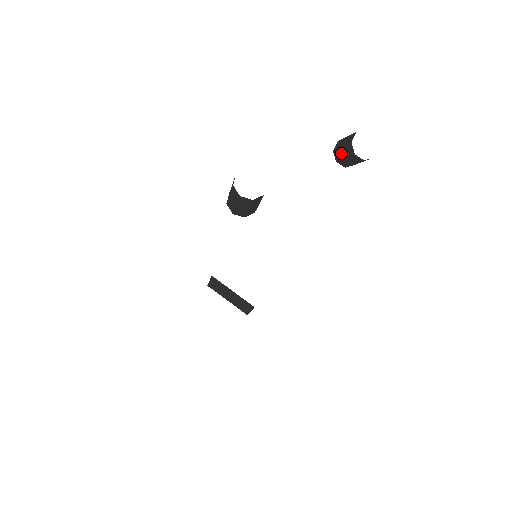
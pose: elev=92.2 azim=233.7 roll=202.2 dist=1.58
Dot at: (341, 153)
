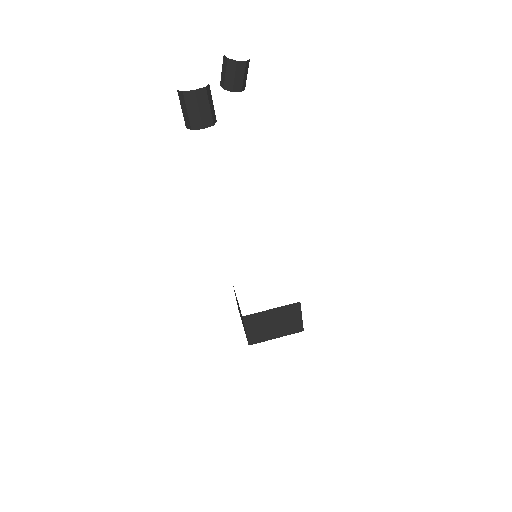
Dot at: (229, 79)
